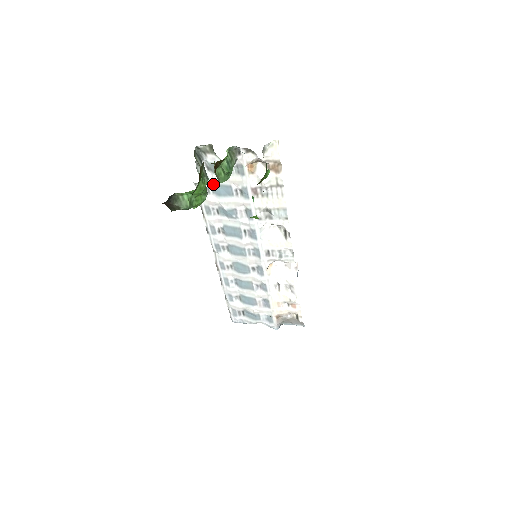
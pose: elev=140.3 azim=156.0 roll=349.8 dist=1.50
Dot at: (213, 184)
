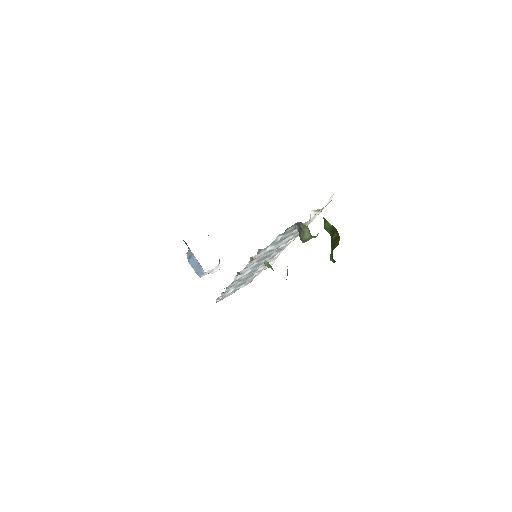
Dot at: occluded
